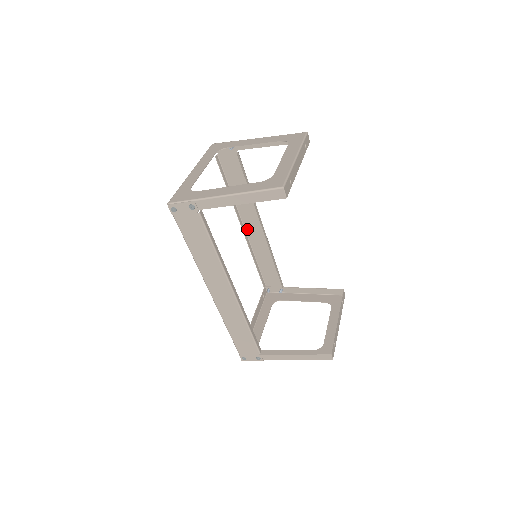
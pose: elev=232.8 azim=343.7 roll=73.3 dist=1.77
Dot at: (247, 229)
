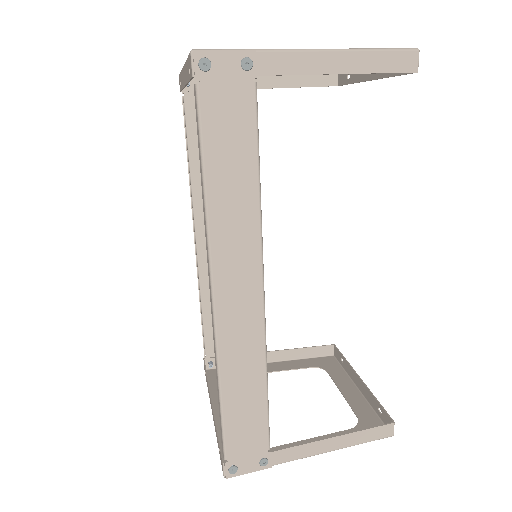
Dot at: (200, 242)
